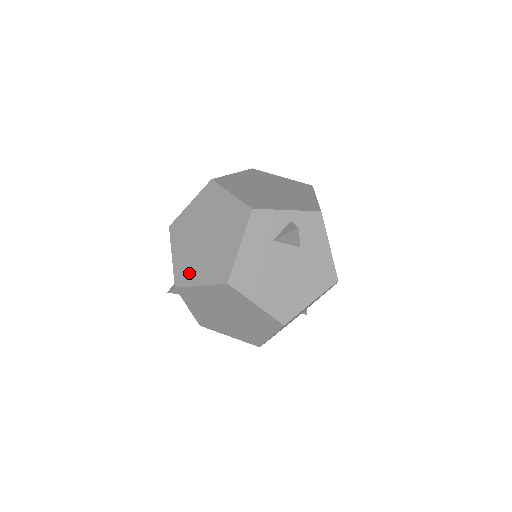
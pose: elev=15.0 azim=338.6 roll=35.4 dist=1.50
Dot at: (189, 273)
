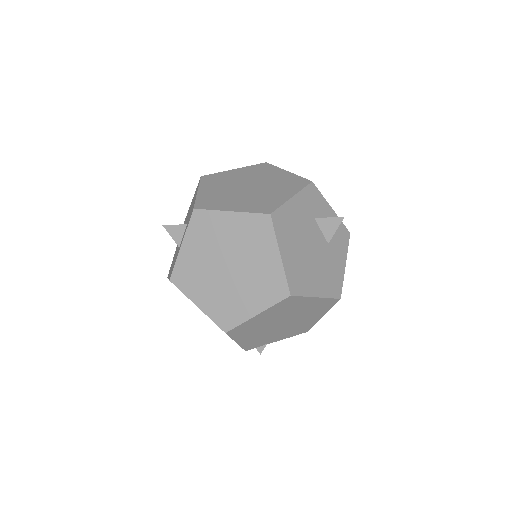
Dot at: (219, 202)
